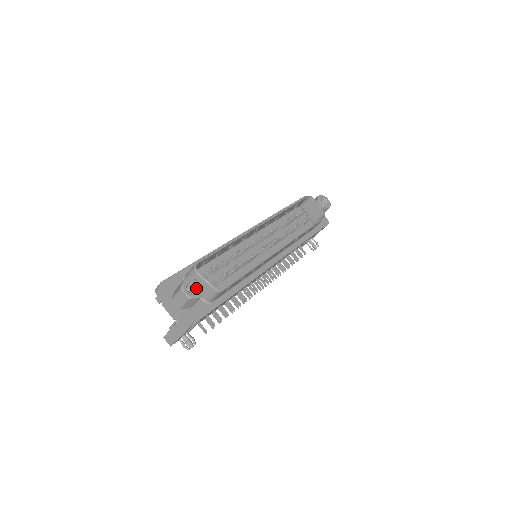
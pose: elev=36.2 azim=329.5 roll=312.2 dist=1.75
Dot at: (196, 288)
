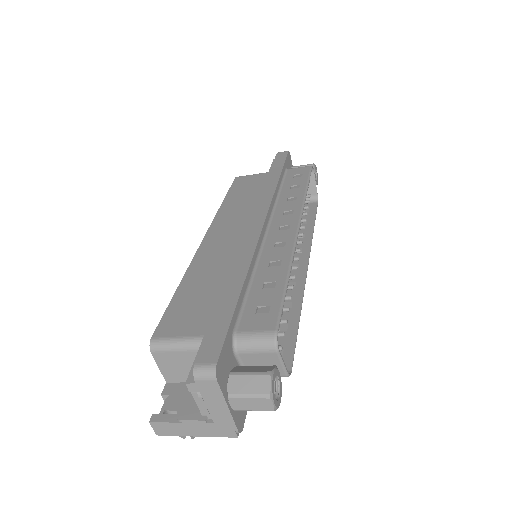
Dot at: (274, 381)
